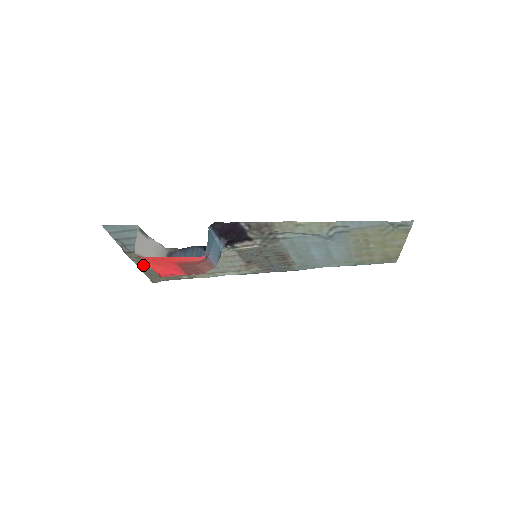
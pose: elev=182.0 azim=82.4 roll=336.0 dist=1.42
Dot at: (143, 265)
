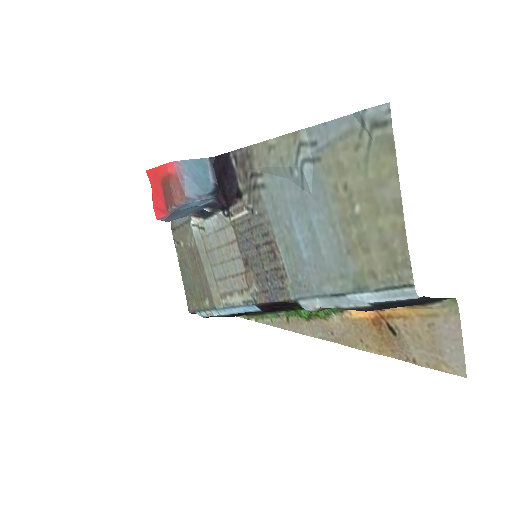
Dot at: (182, 262)
